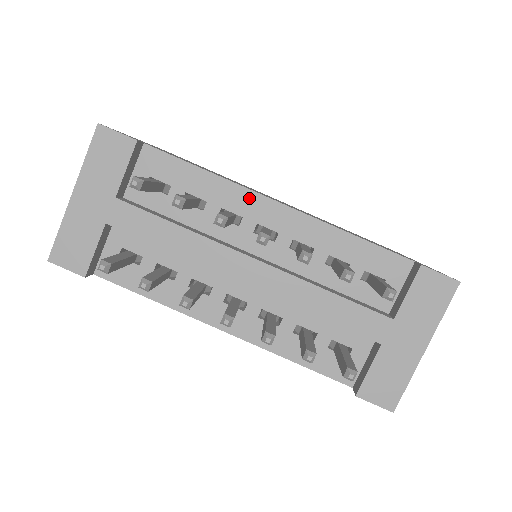
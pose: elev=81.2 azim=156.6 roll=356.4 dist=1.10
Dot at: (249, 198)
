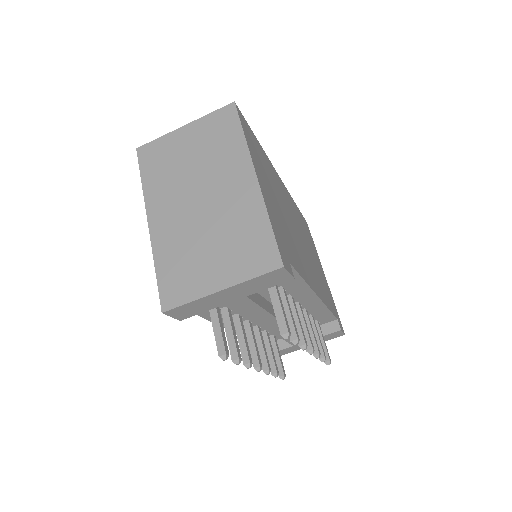
Dot at: (308, 293)
